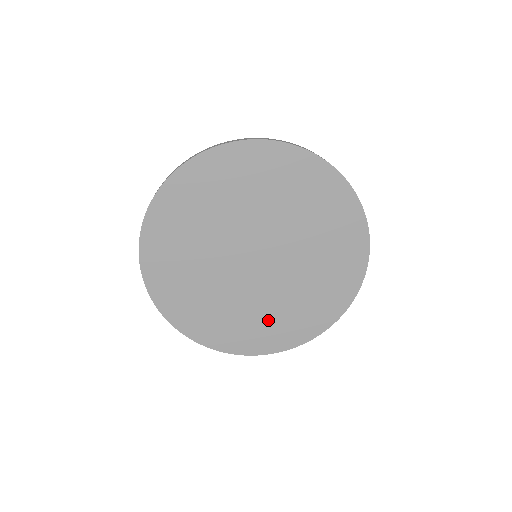
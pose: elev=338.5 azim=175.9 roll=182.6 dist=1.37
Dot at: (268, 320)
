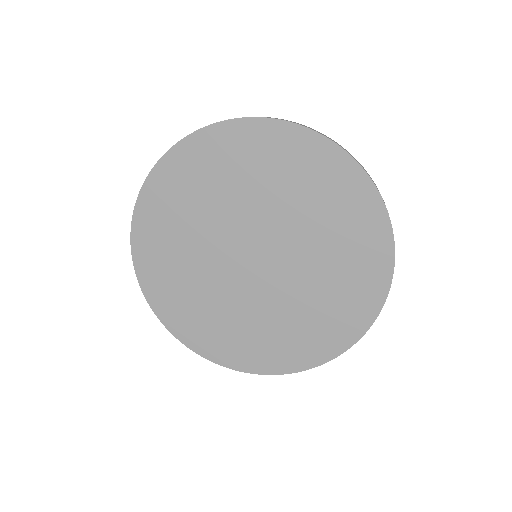
Dot at: (268, 334)
